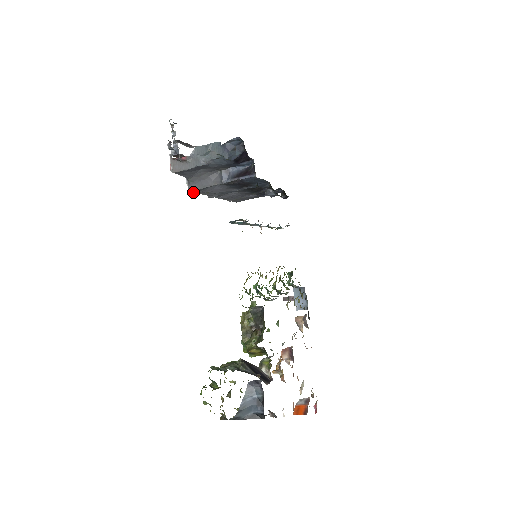
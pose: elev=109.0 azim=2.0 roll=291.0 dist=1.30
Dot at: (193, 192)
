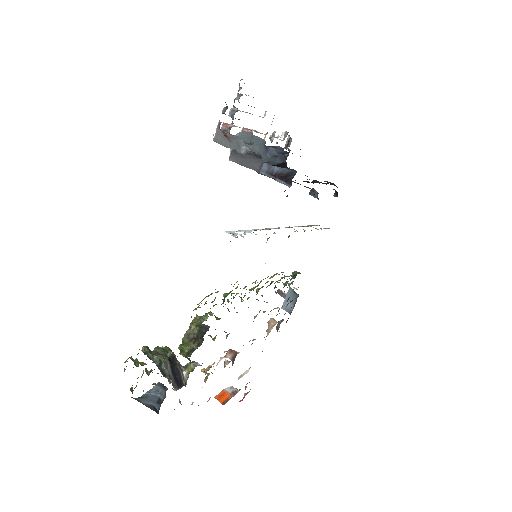
Dot at: occluded
